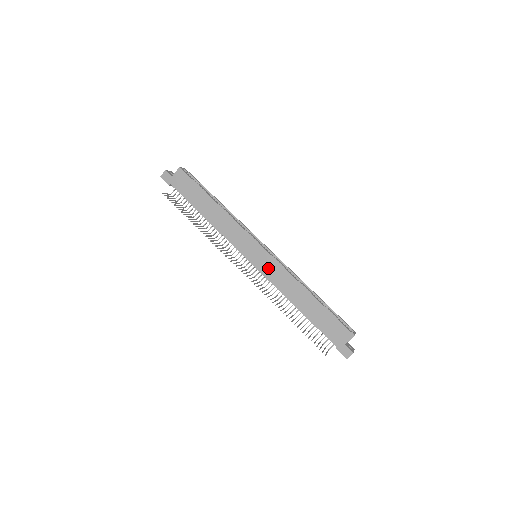
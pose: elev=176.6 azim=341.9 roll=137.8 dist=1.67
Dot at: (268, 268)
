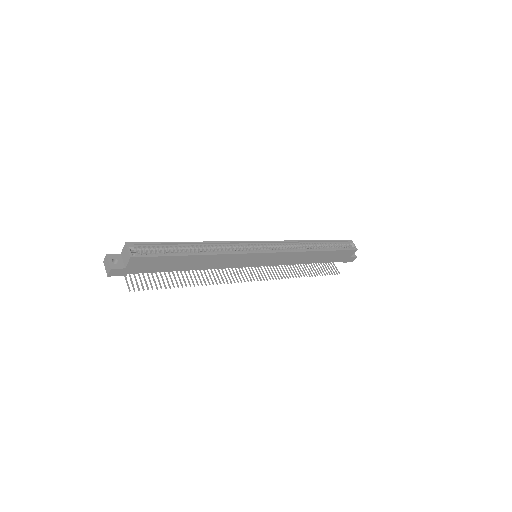
Dot at: (276, 260)
